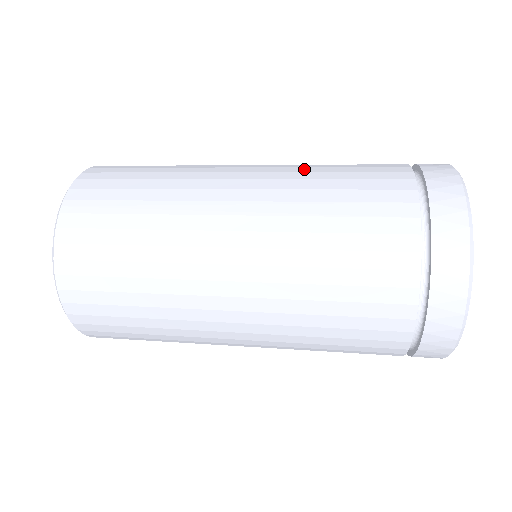
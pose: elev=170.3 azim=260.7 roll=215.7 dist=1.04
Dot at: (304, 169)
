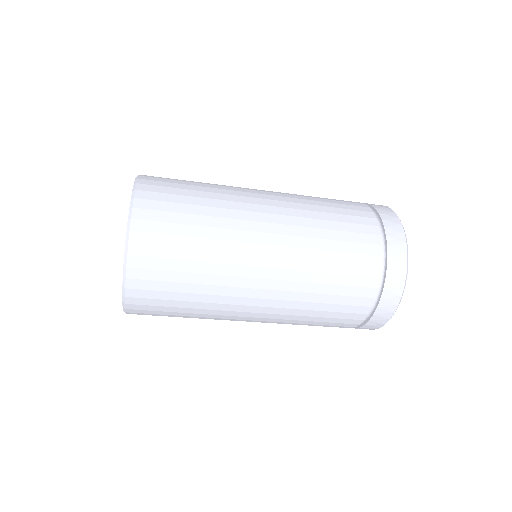
Dot at: occluded
